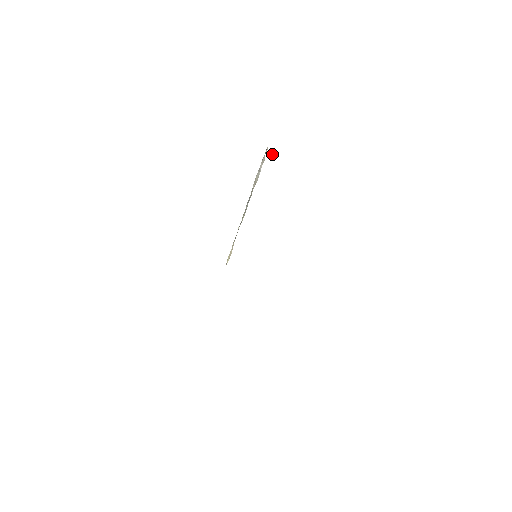
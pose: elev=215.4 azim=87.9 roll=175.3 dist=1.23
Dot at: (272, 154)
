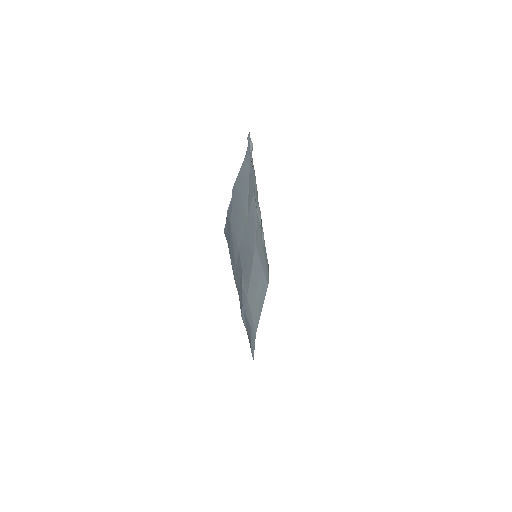
Dot at: (251, 144)
